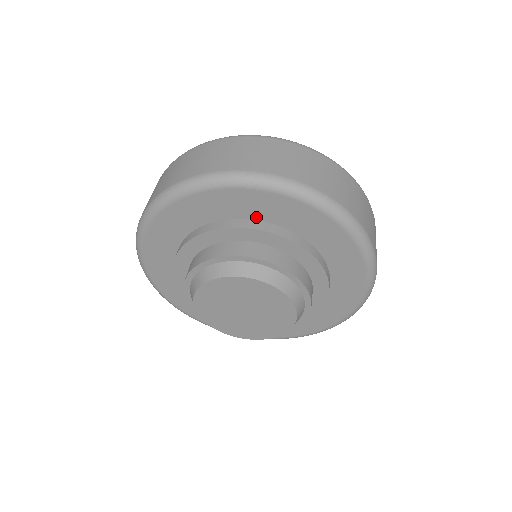
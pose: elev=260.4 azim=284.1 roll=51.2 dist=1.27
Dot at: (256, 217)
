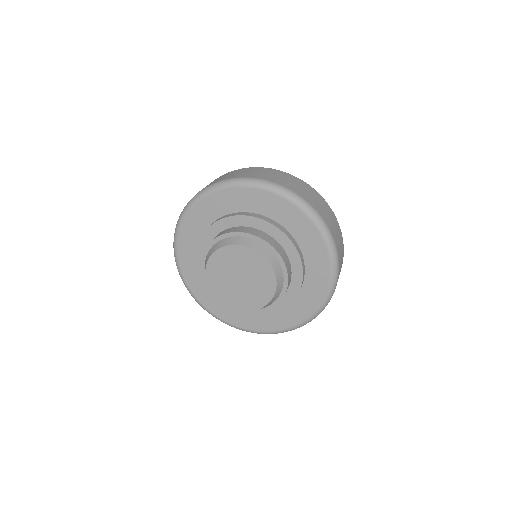
Dot at: (292, 232)
